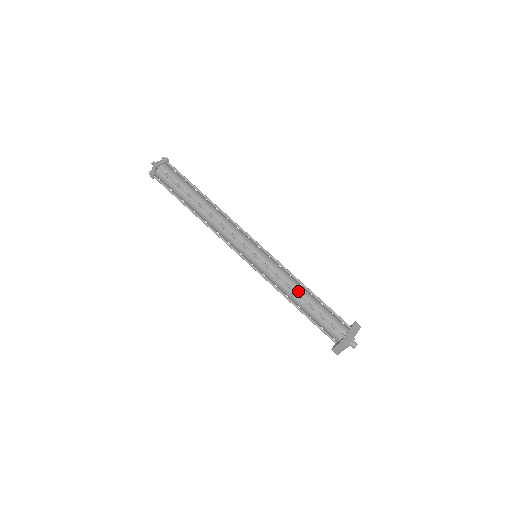
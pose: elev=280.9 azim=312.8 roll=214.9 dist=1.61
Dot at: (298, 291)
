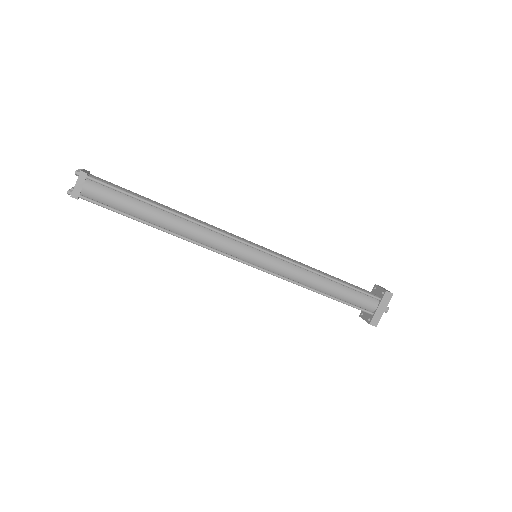
Dot at: (315, 287)
